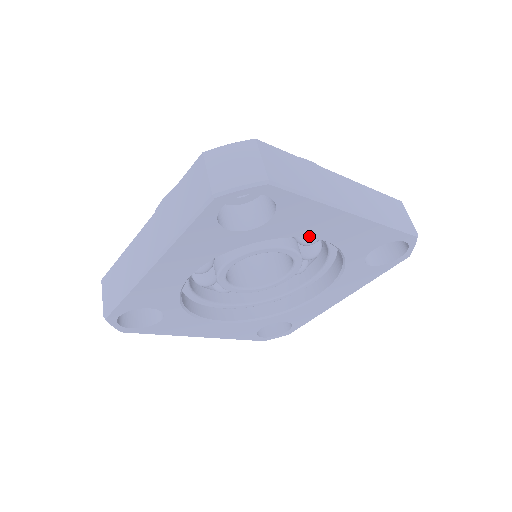
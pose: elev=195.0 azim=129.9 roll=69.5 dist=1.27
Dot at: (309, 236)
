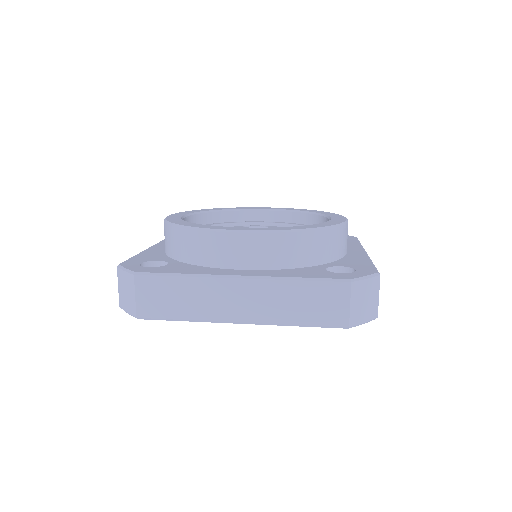
Dot at: occluded
